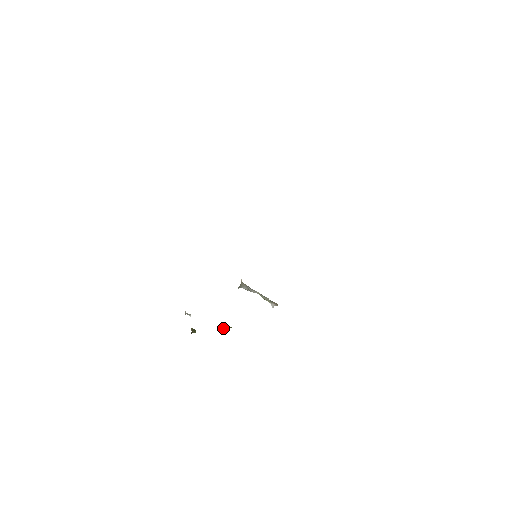
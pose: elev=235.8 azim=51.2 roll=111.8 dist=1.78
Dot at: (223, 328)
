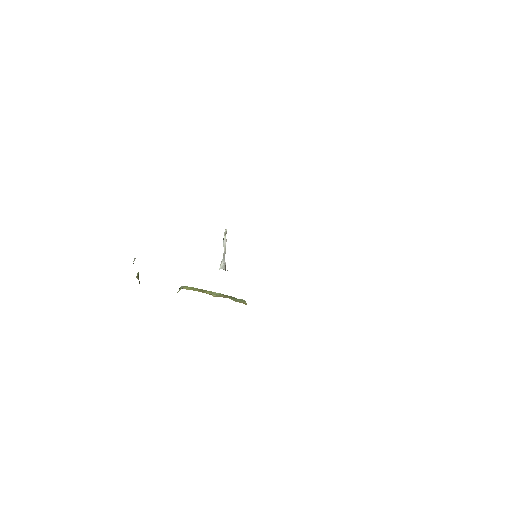
Dot at: occluded
